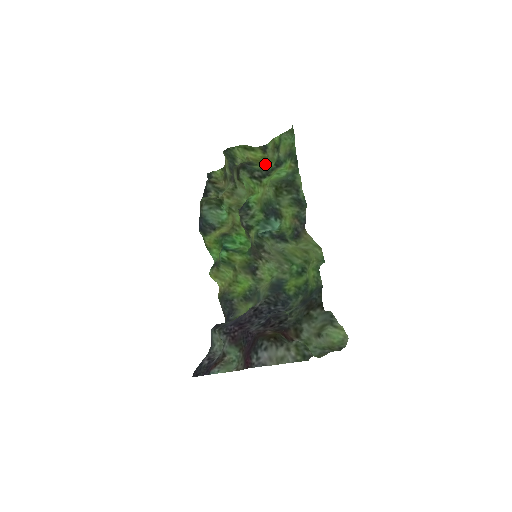
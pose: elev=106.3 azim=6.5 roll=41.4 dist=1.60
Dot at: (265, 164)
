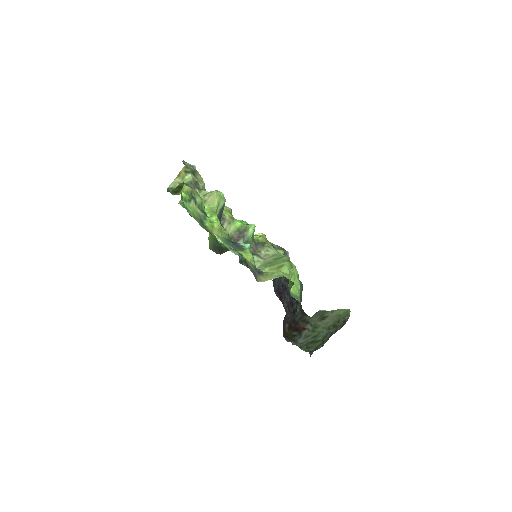
Dot at: occluded
